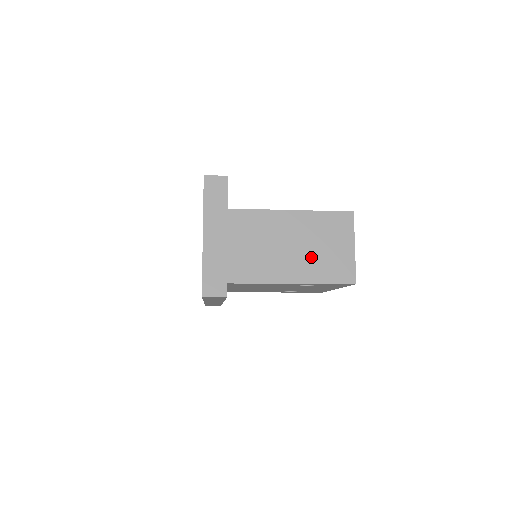
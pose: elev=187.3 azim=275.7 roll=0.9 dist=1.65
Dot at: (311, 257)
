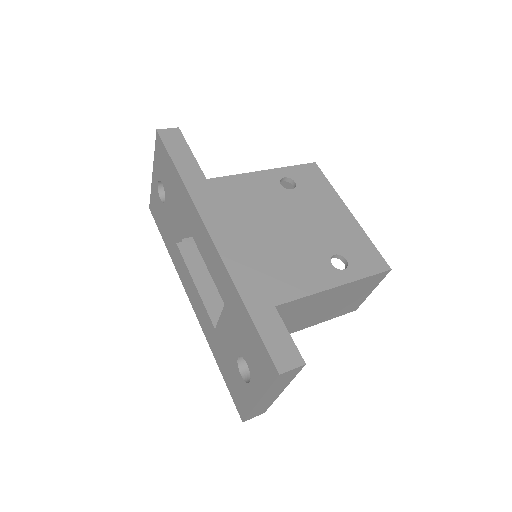
Dot at: (331, 310)
